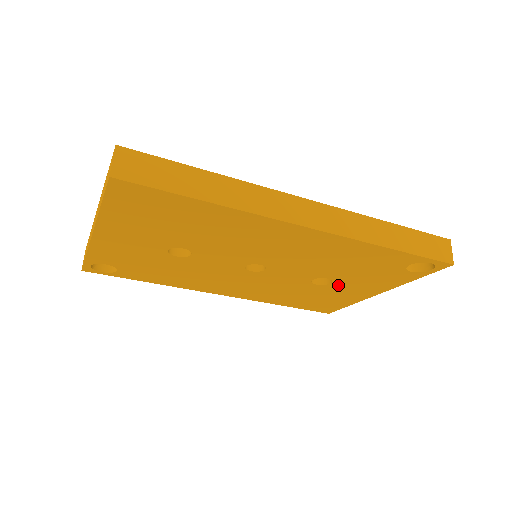
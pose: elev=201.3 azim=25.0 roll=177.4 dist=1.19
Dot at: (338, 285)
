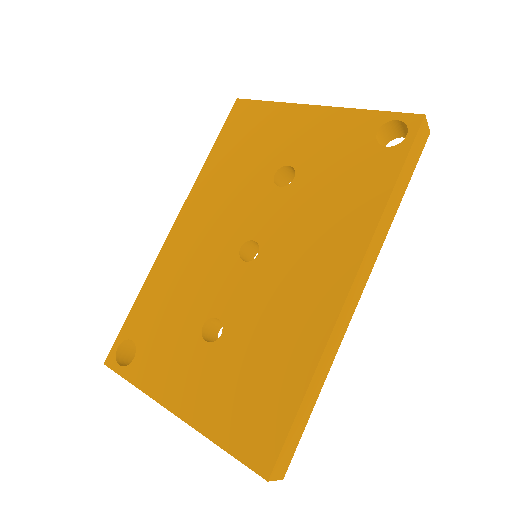
Dot at: occluded
